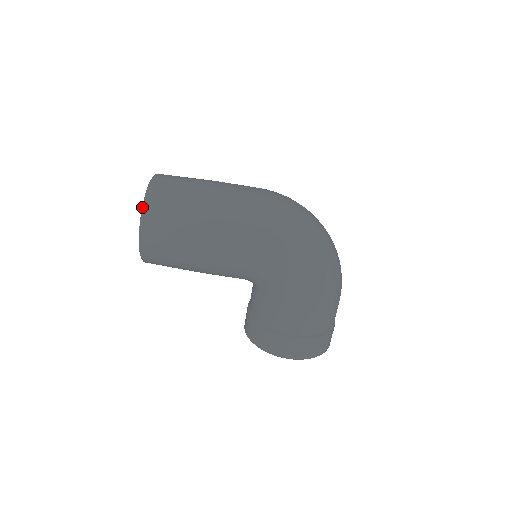
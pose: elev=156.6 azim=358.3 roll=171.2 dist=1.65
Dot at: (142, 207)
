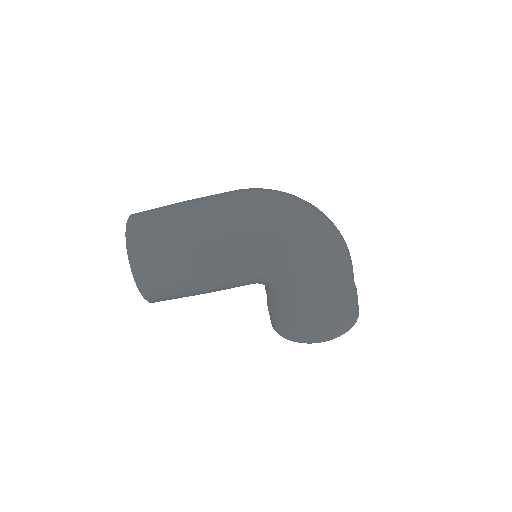
Dot at: (128, 257)
